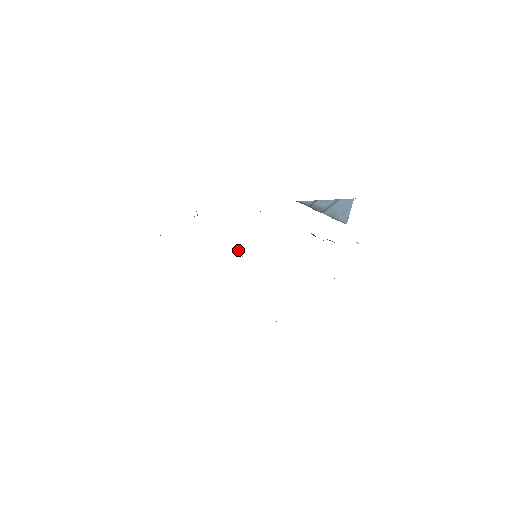
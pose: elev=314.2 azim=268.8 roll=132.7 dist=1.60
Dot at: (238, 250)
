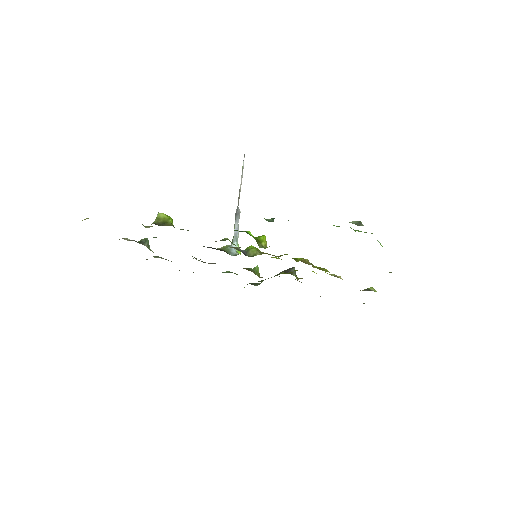
Dot at: (235, 220)
